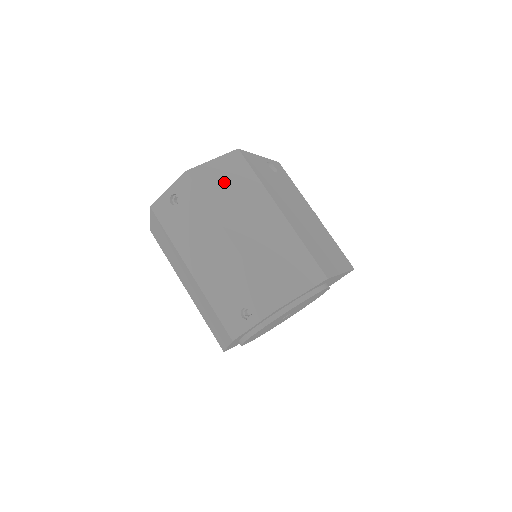
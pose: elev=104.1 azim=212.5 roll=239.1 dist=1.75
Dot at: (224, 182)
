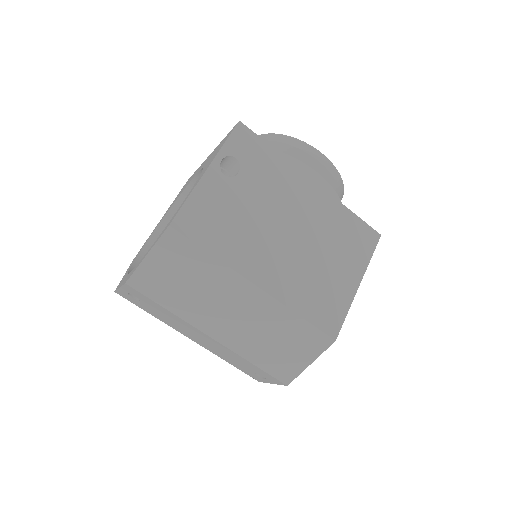
Dot at: (174, 279)
